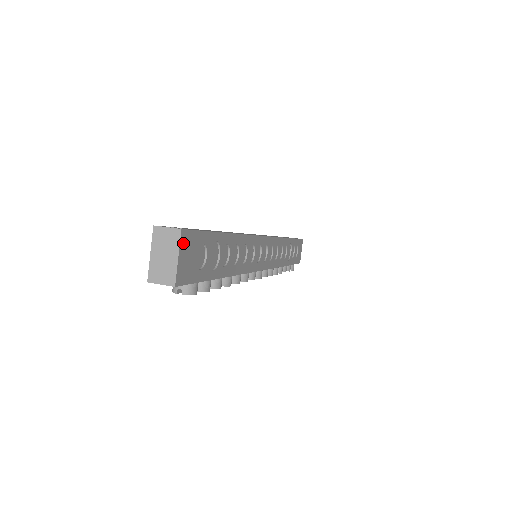
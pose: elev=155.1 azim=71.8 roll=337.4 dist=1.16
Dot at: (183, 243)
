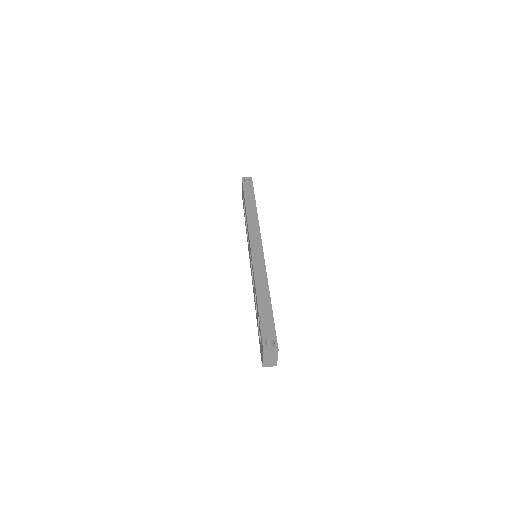
Dot at: (277, 351)
